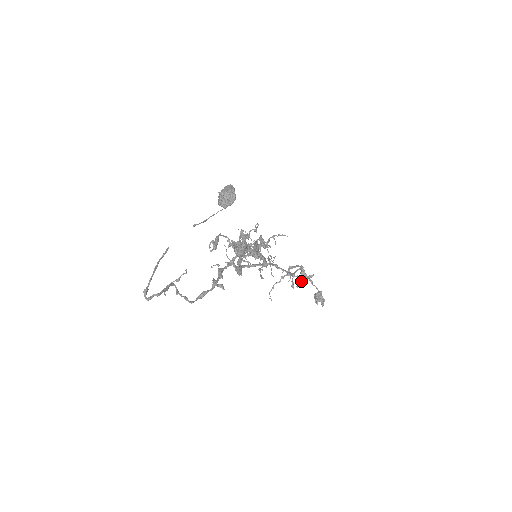
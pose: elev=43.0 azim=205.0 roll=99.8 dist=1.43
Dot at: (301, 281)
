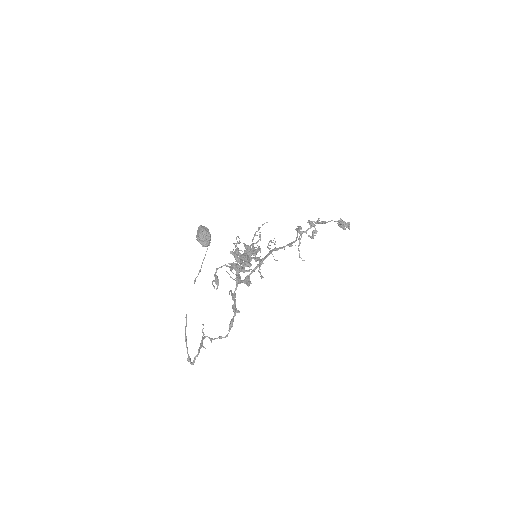
Dot at: (312, 232)
